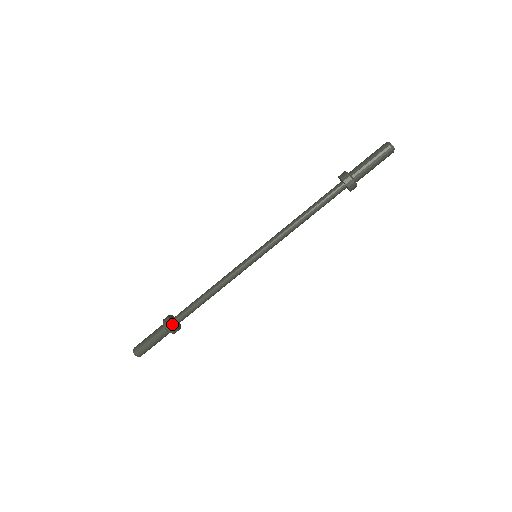
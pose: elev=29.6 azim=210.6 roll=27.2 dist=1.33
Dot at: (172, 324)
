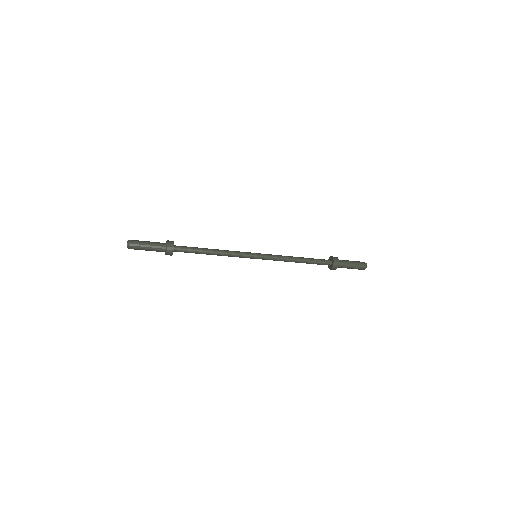
Dot at: occluded
